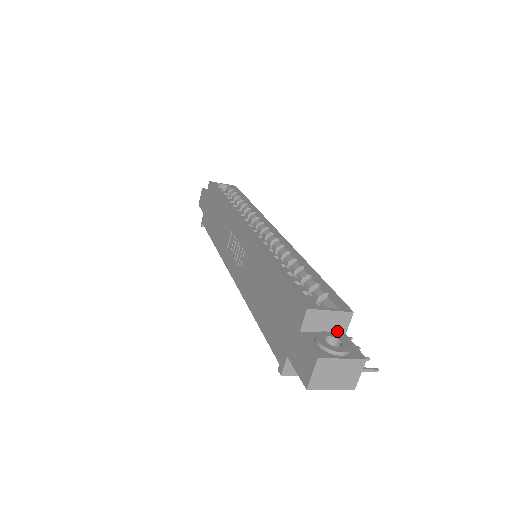
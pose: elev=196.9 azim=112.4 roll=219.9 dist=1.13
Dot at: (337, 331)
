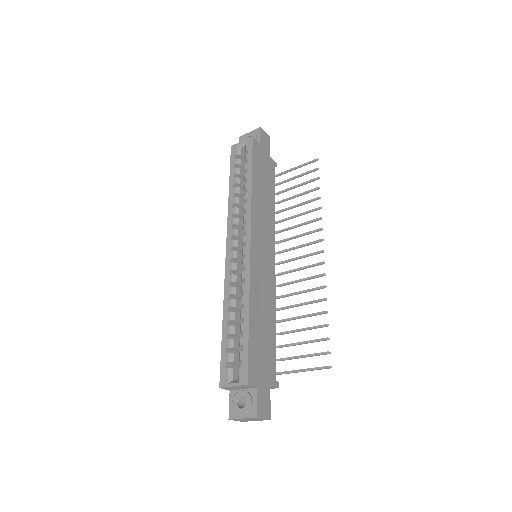
Dot at: (250, 388)
